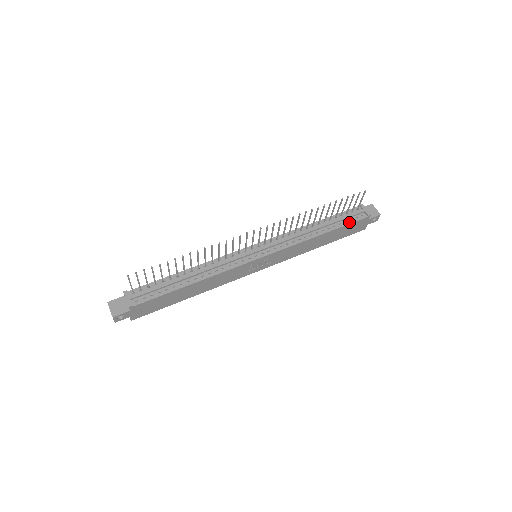
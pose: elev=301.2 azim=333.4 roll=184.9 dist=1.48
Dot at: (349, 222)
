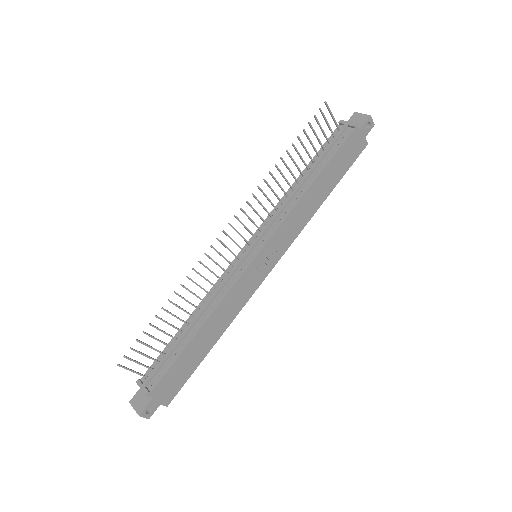
Dot at: (336, 149)
